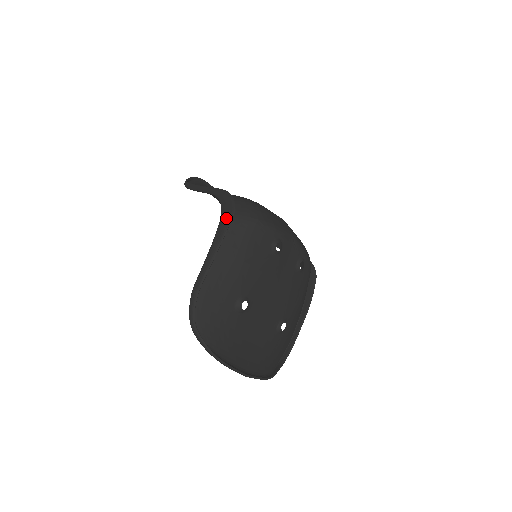
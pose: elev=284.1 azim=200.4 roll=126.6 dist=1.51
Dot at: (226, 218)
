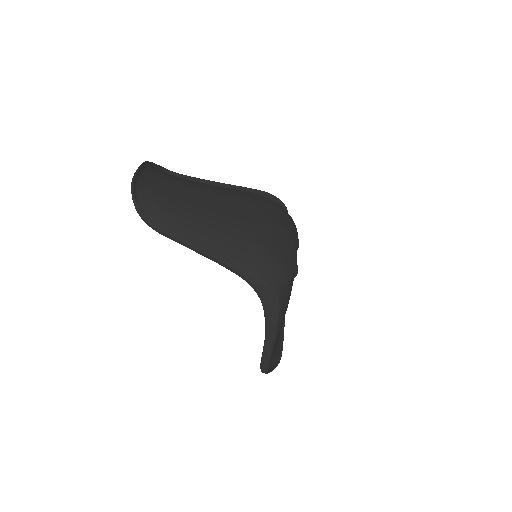
Dot at: (273, 309)
